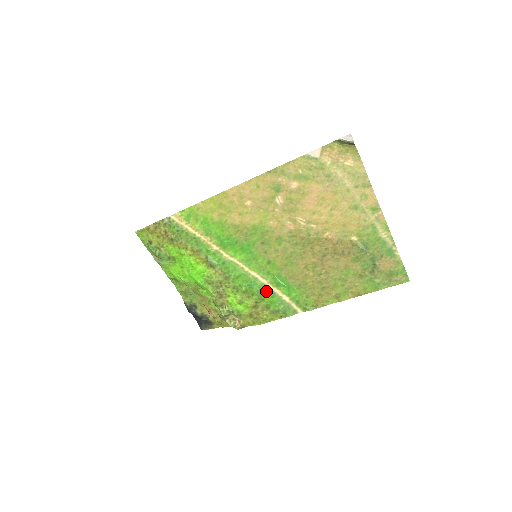
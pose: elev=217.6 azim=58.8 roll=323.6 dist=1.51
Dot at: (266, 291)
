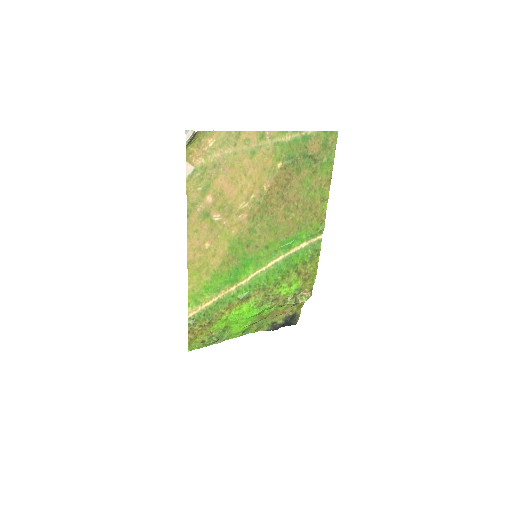
Dot at: (290, 259)
